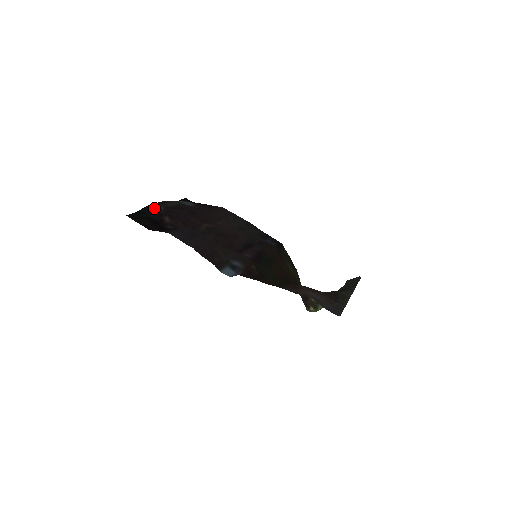
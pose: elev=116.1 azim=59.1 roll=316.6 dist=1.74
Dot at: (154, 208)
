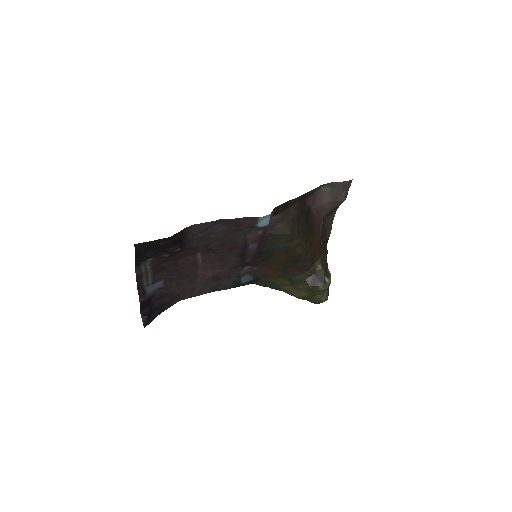
Dot at: (145, 258)
